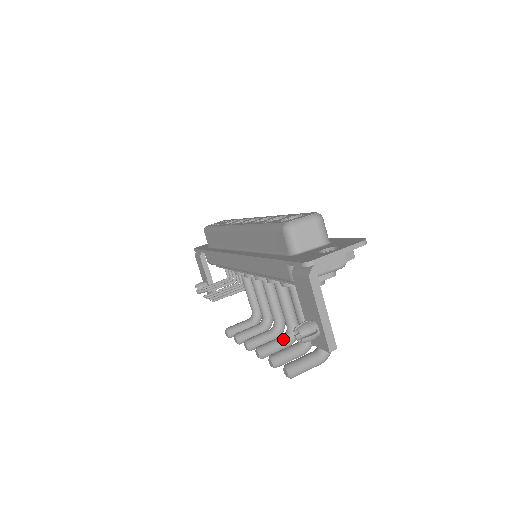
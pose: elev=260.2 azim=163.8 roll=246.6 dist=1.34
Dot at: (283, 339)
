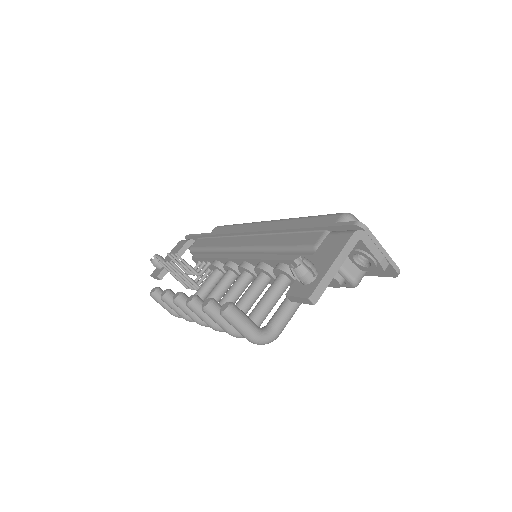
Dot at: occluded
